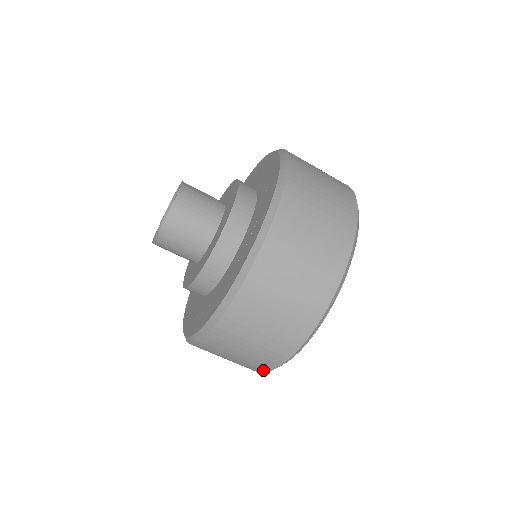
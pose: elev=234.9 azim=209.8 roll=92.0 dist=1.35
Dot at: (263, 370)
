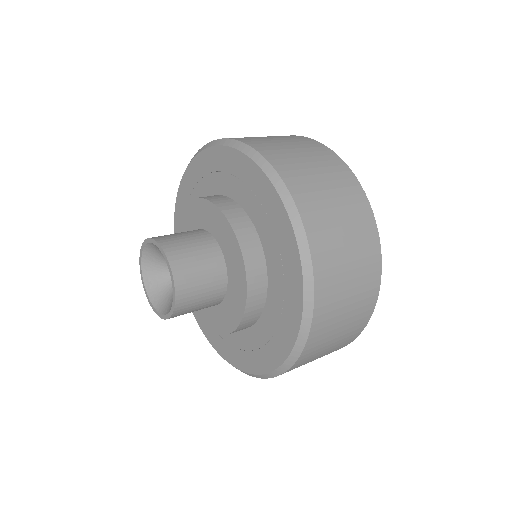
Dot at: (362, 327)
